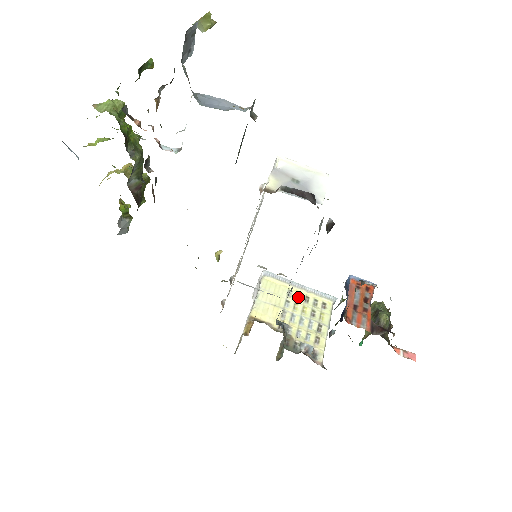
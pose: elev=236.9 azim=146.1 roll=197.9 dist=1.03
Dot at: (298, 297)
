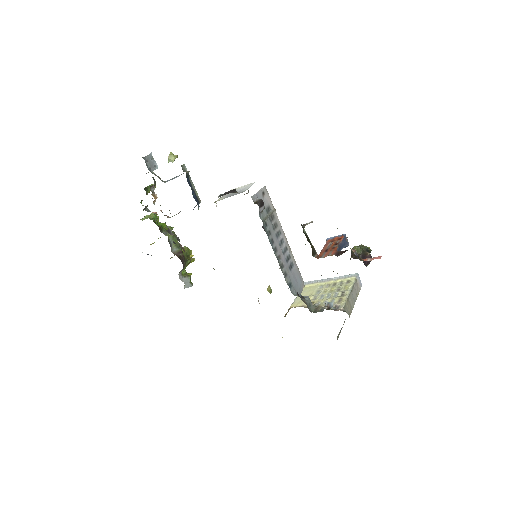
Dot at: (328, 286)
